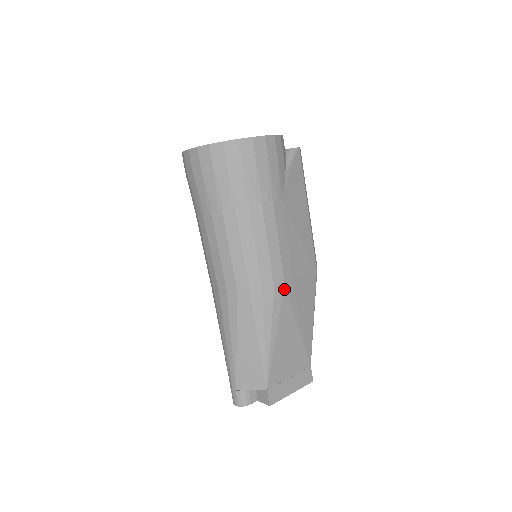
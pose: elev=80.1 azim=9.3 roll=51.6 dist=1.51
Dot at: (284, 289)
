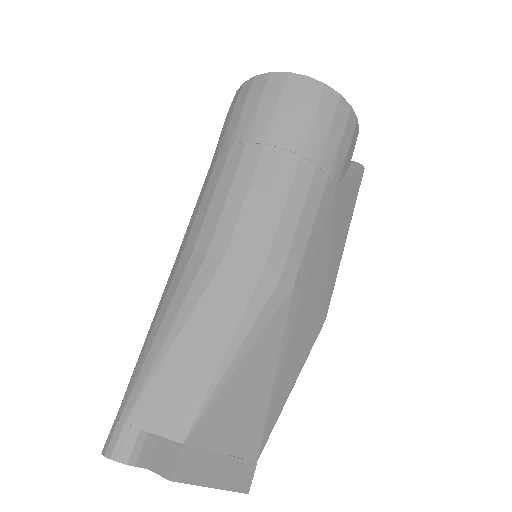
Dot at: (290, 293)
